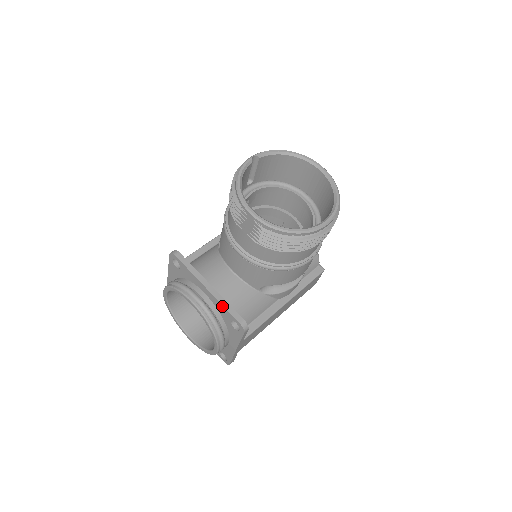
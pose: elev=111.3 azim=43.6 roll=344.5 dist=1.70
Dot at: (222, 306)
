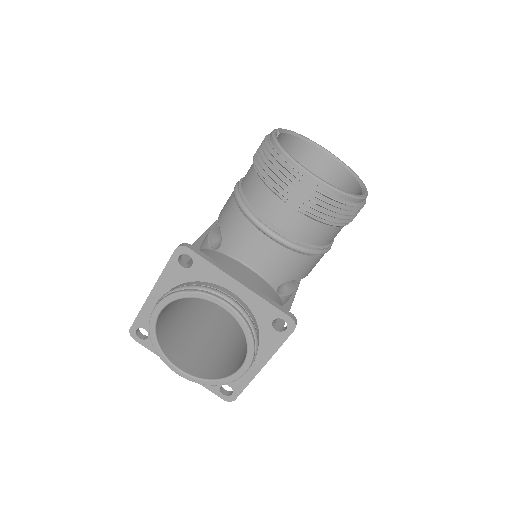
Dot at: (264, 301)
